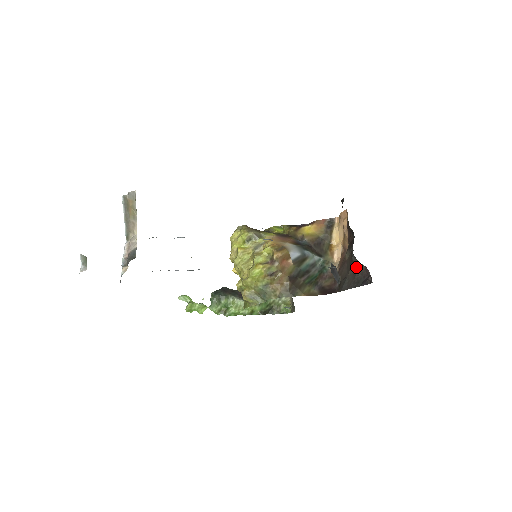
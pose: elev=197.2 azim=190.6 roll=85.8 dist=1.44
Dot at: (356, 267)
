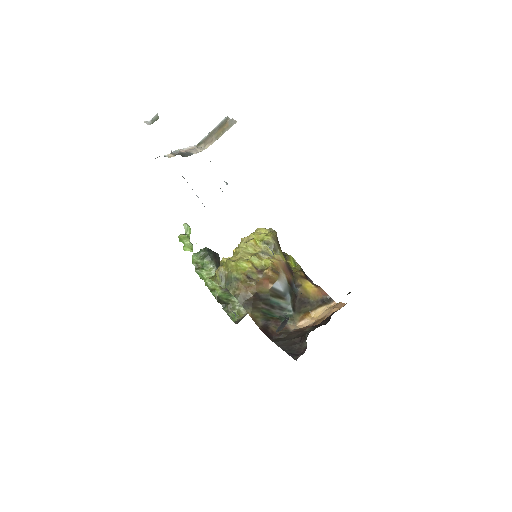
Dot at: (302, 341)
